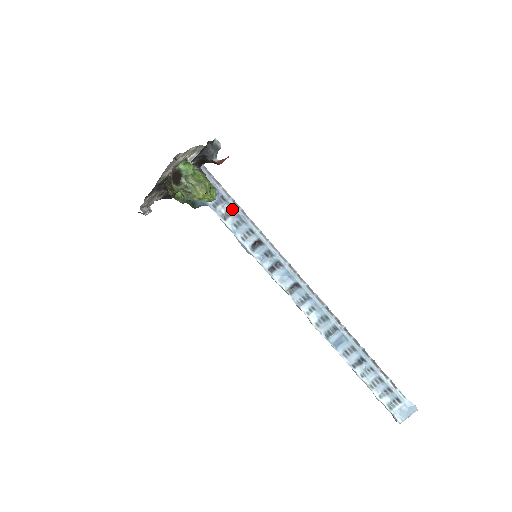
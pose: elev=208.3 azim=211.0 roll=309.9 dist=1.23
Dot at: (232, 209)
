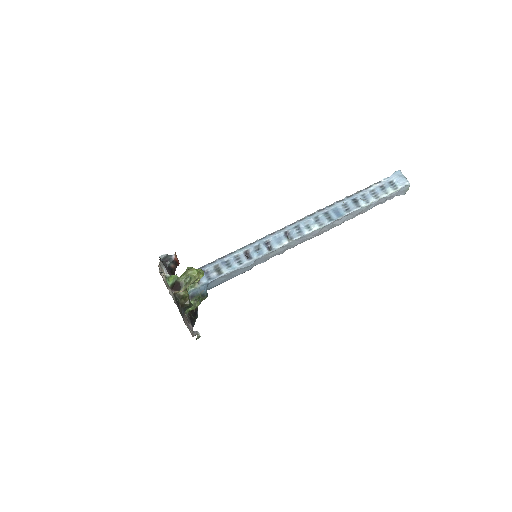
Dot at: (216, 266)
